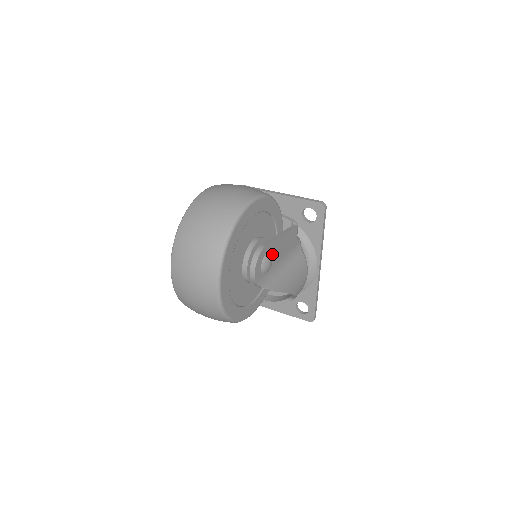
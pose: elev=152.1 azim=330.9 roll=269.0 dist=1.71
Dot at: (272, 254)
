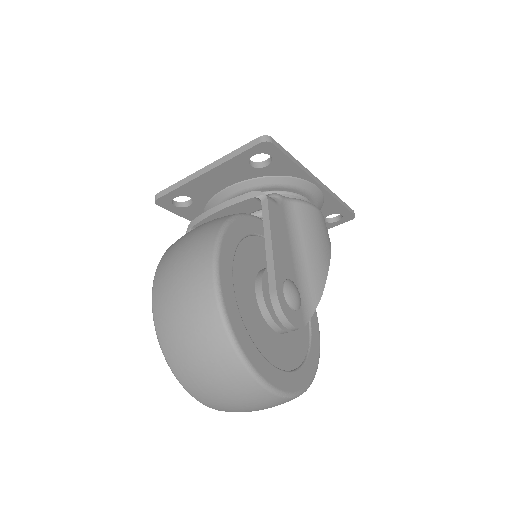
Dot at: (285, 276)
